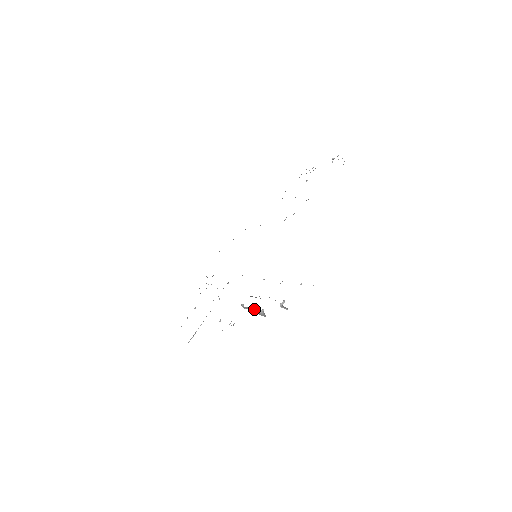
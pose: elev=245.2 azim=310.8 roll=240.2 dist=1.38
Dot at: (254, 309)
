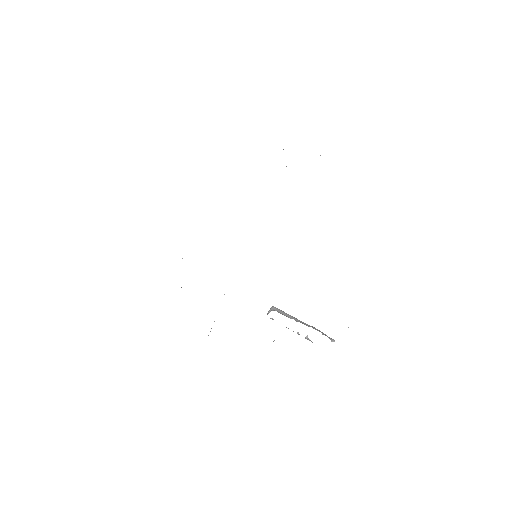
Dot at: occluded
